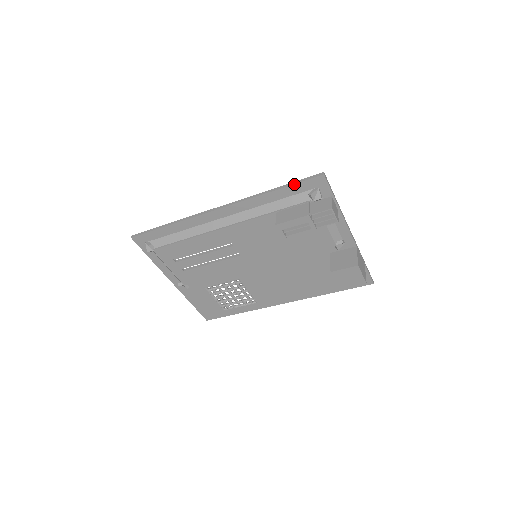
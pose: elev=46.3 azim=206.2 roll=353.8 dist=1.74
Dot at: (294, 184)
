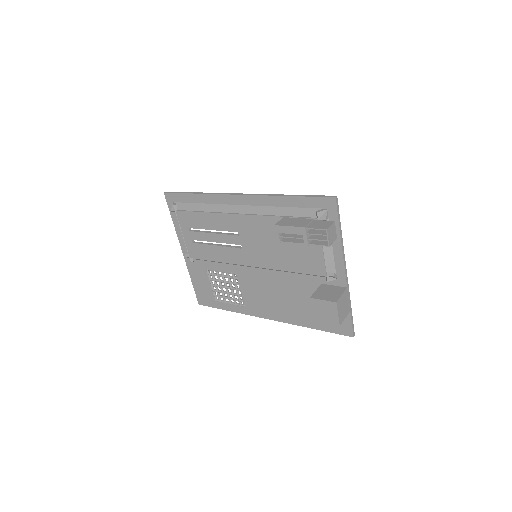
Dot at: (307, 197)
